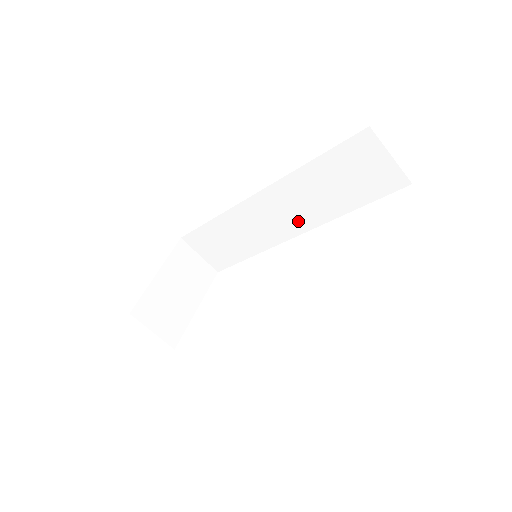
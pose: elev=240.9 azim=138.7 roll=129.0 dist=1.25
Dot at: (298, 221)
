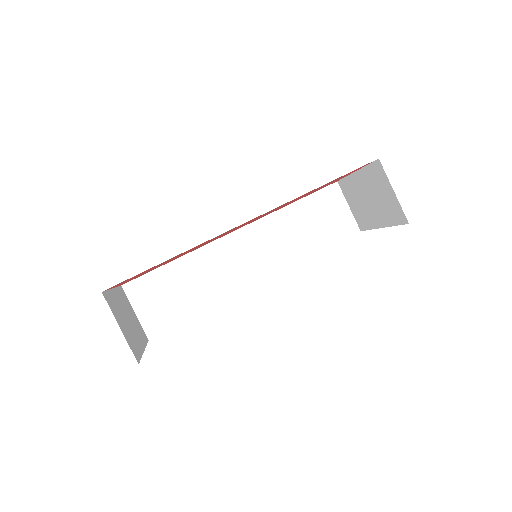
Dot at: (266, 264)
